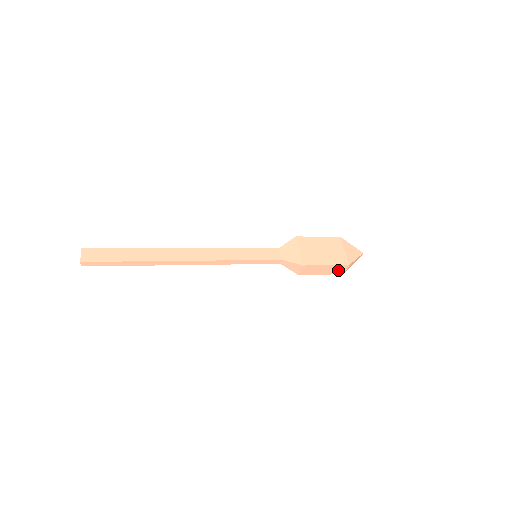
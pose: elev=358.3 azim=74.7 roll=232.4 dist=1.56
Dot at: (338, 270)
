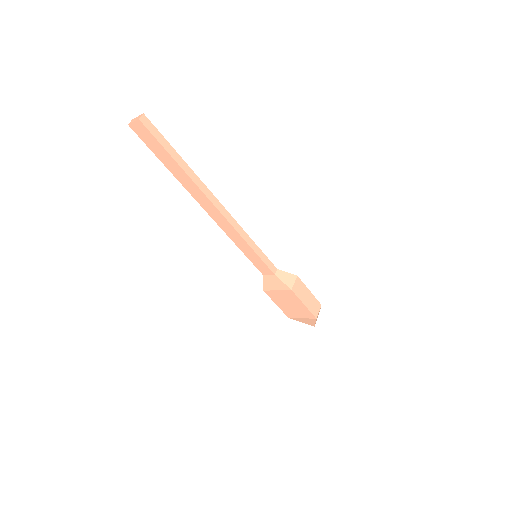
Dot at: (314, 308)
